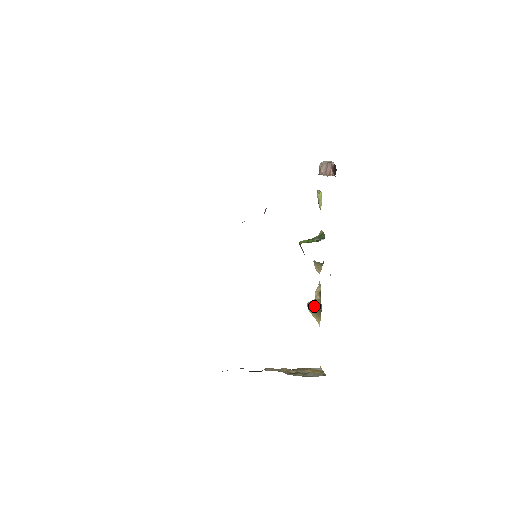
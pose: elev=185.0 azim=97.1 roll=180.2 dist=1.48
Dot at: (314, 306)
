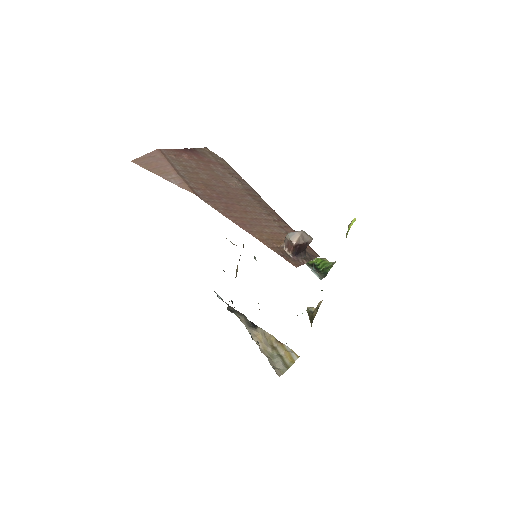
Dot at: (309, 314)
